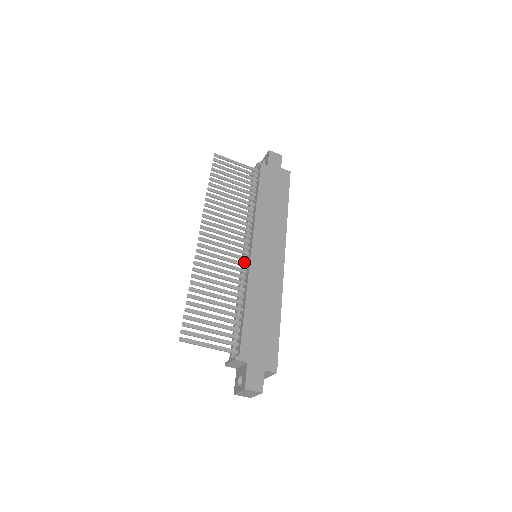
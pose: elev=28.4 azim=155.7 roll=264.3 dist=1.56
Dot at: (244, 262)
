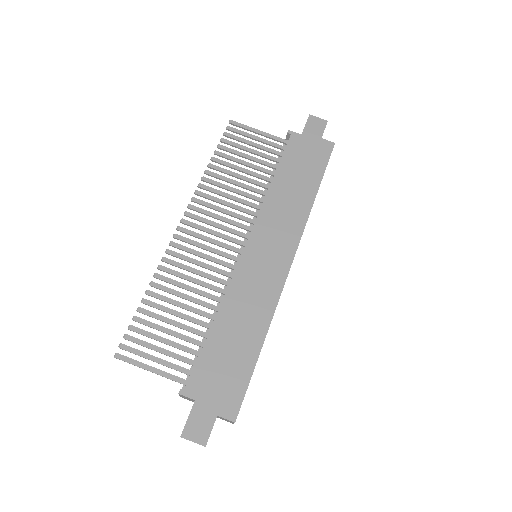
Dot at: (236, 263)
